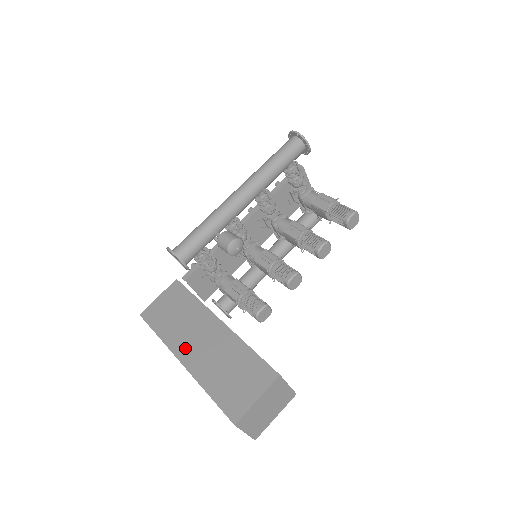
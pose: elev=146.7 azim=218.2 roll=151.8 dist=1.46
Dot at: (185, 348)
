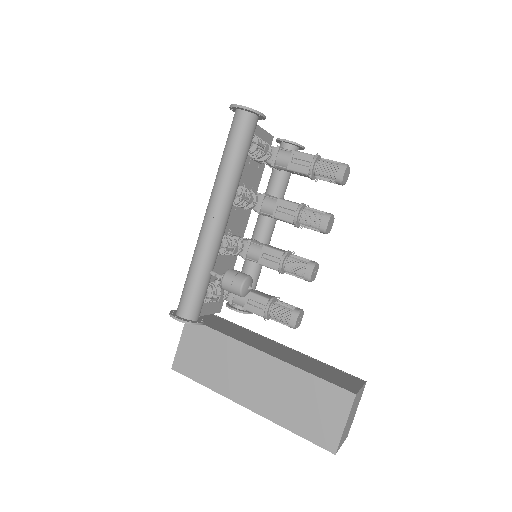
Dot at: (242, 392)
